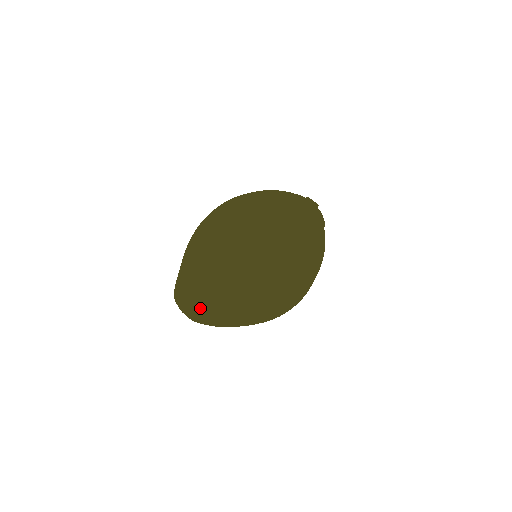
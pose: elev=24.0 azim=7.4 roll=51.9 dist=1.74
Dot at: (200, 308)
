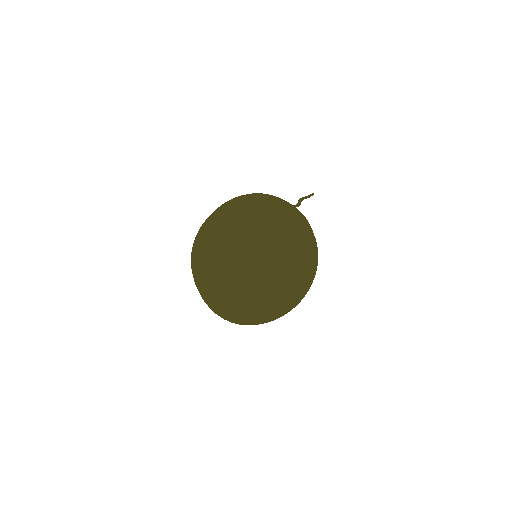
Dot at: (272, 273)
